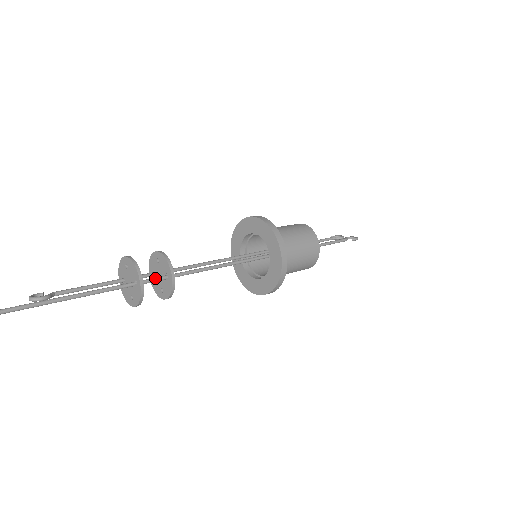
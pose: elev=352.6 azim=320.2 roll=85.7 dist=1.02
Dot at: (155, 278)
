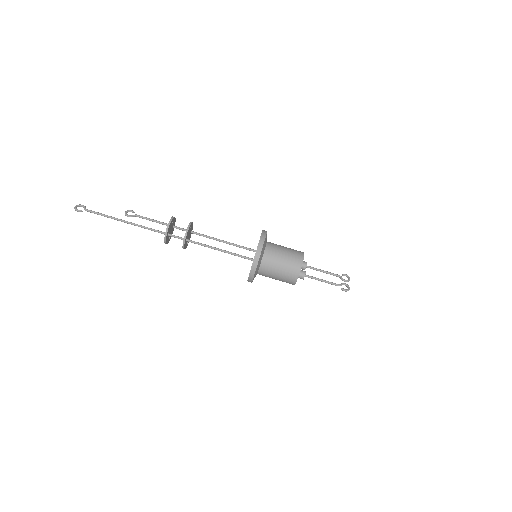
Dot at: (178, 237)
